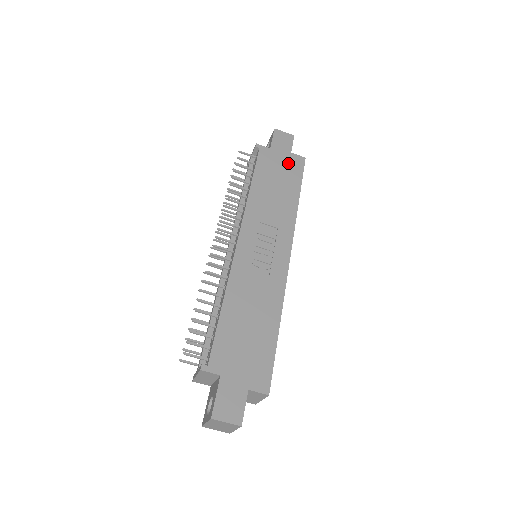
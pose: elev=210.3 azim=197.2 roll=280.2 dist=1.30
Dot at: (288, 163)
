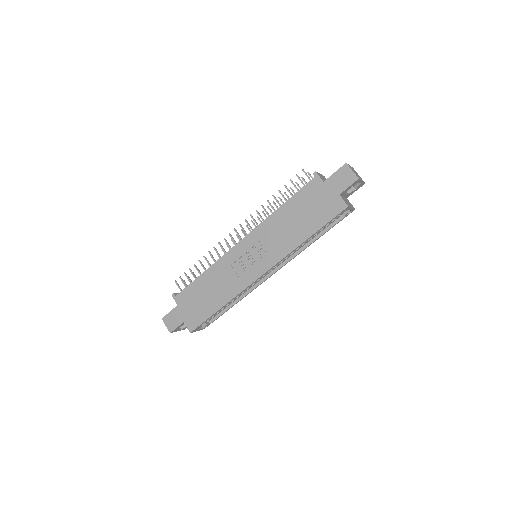
Dot at: (327, 203)
